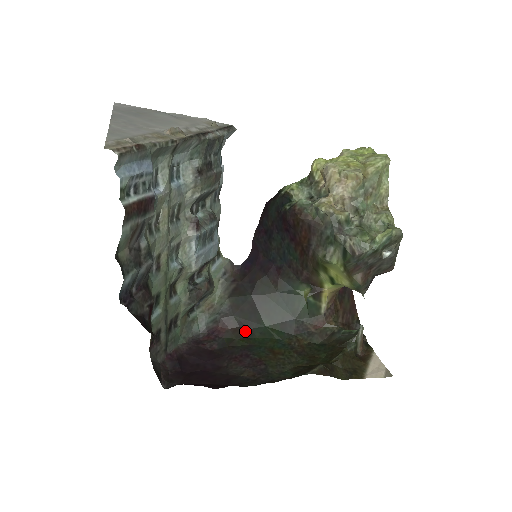
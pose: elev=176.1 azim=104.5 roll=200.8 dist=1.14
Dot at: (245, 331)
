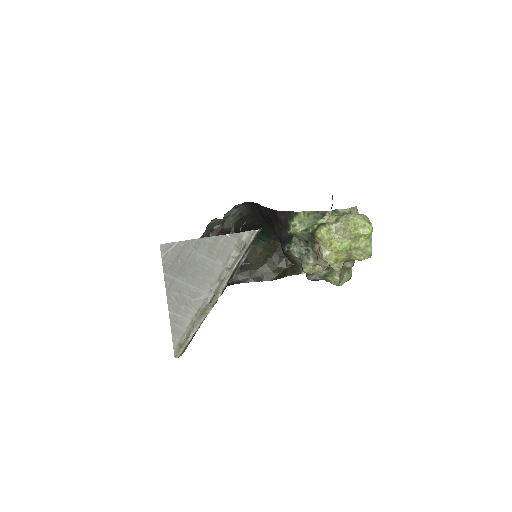
Dot at: occluded
